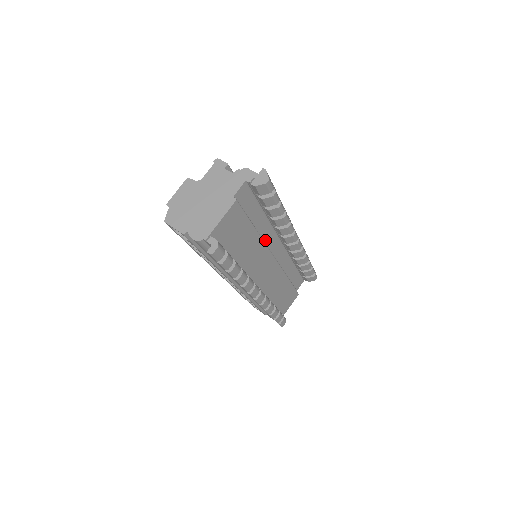
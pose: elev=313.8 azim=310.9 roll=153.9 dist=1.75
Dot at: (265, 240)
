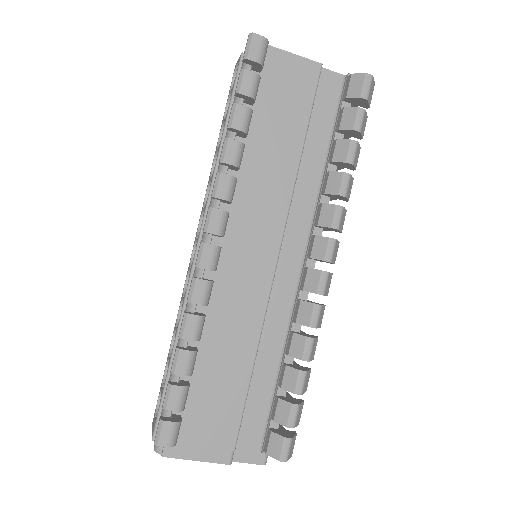
Dot at: (293, 210)
